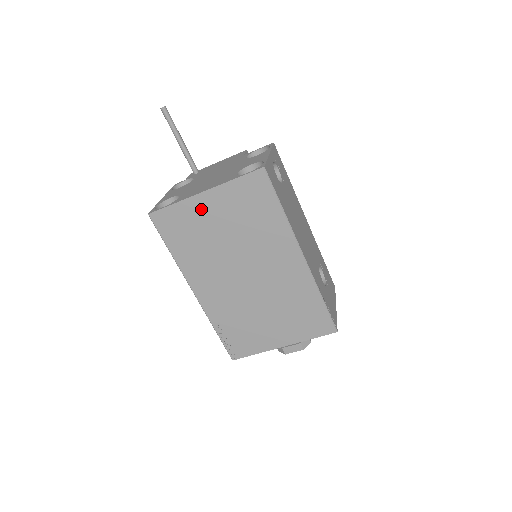
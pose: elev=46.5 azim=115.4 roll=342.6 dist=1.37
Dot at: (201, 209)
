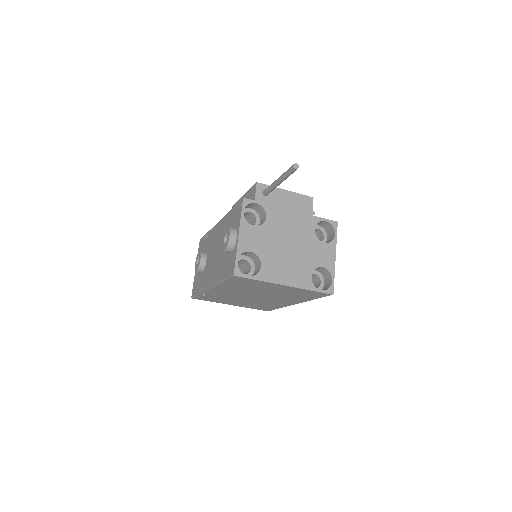
Dot at: (272, 286)
